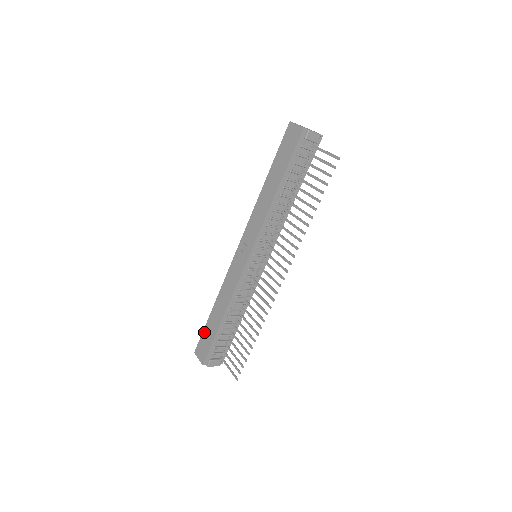
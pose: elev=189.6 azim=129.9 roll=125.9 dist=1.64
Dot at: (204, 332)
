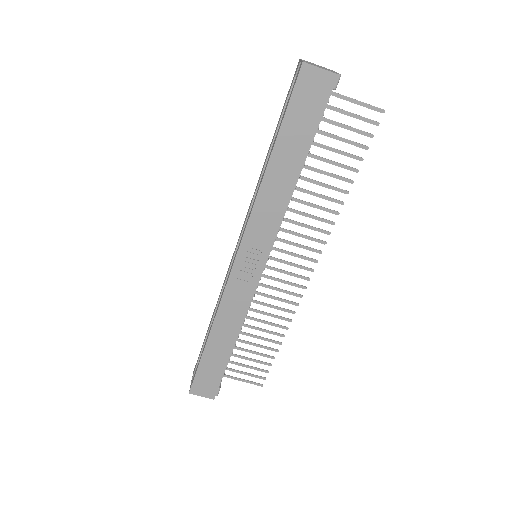
Dot at: (201, 368)
